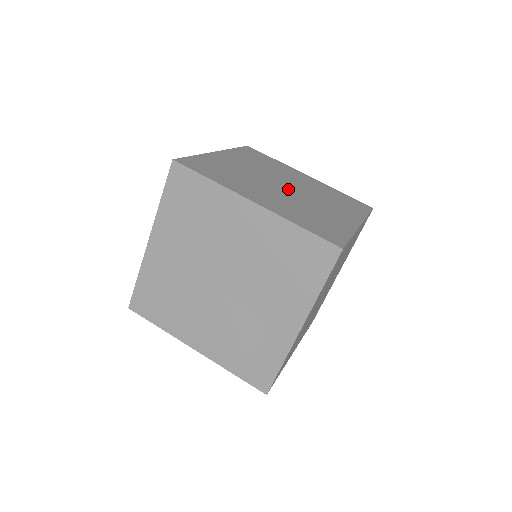
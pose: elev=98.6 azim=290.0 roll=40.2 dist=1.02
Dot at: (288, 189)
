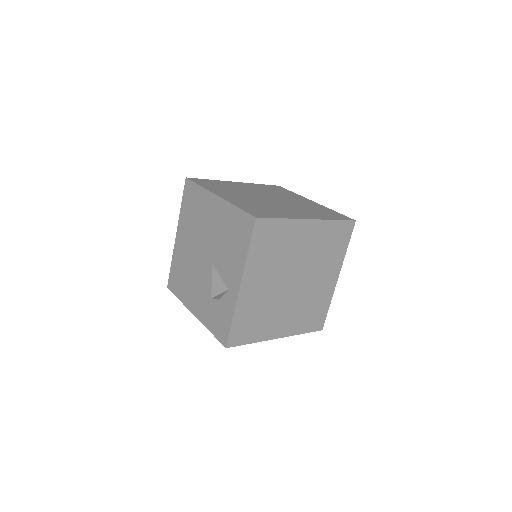
Dot at: (295, 284)
